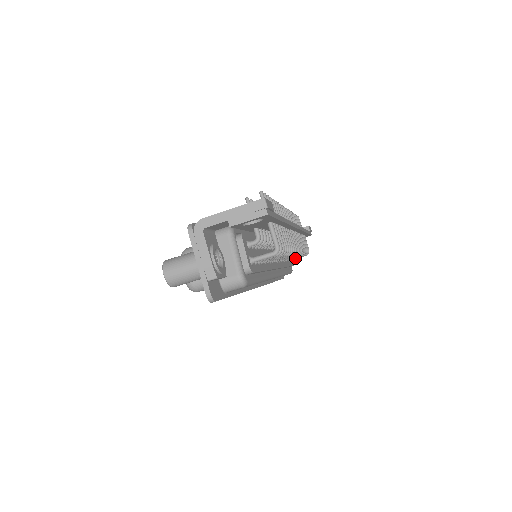
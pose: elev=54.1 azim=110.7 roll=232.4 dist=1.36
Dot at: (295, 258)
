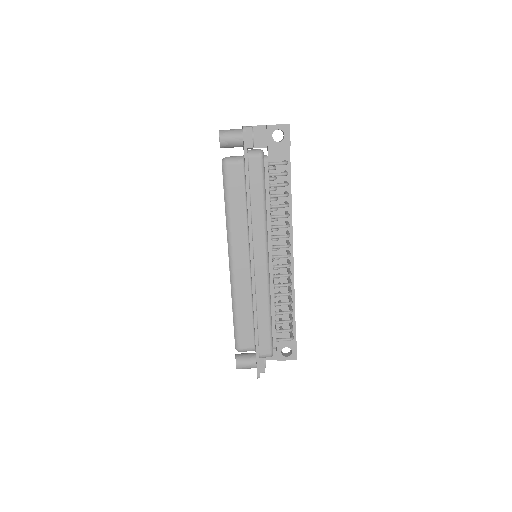
Dot at: (280, 331)
